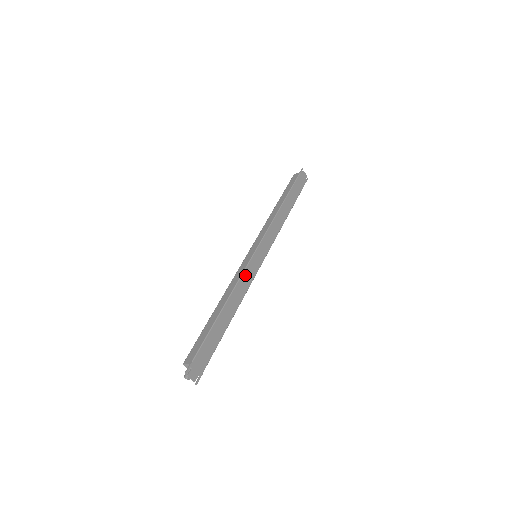
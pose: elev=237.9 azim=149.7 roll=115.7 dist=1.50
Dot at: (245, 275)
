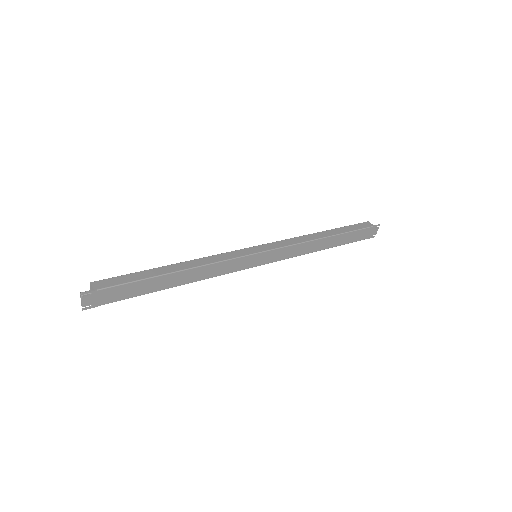
Dot at: (227, 263)
